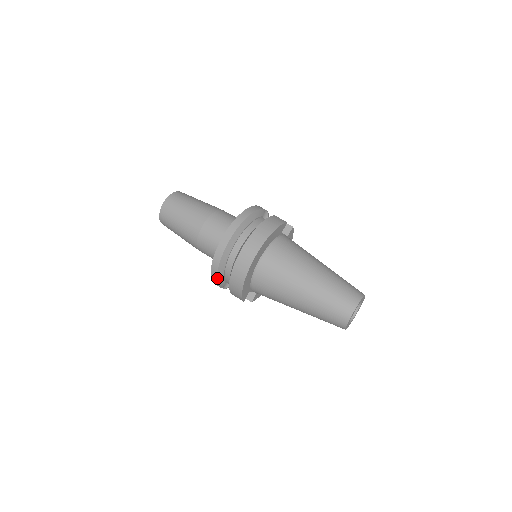
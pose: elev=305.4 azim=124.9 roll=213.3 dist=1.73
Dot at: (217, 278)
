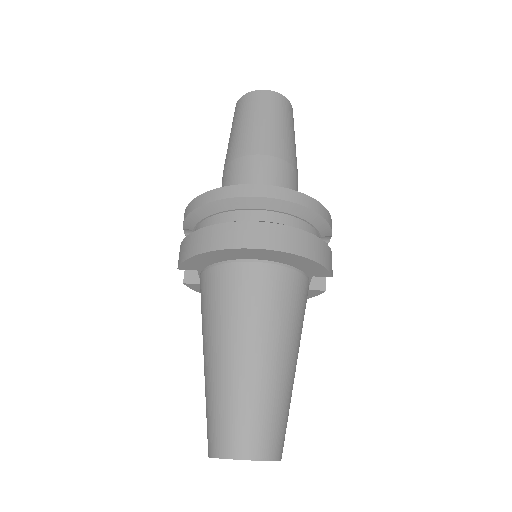
Dot at: (195, 210)
